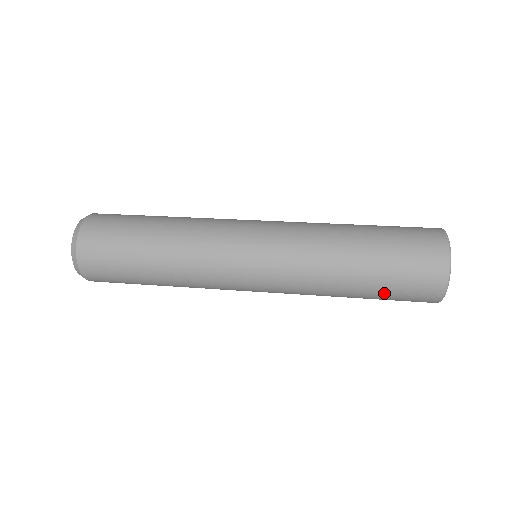
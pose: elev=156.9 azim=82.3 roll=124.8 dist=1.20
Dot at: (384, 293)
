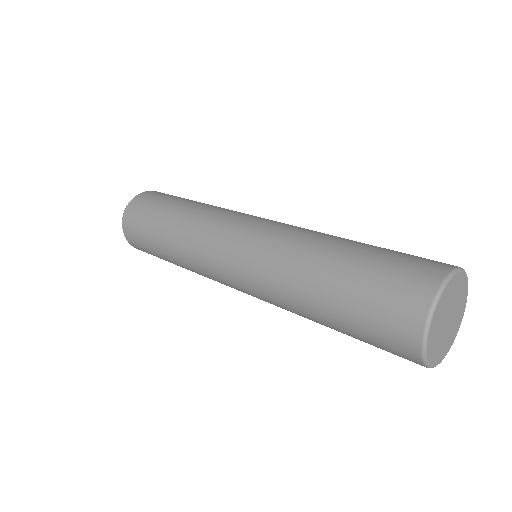
Dot at: (356, 287)
